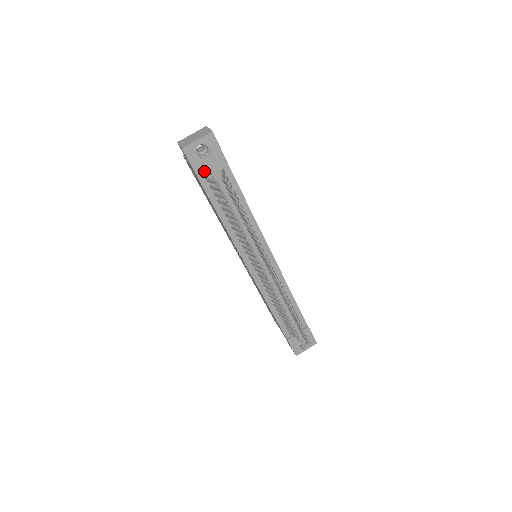
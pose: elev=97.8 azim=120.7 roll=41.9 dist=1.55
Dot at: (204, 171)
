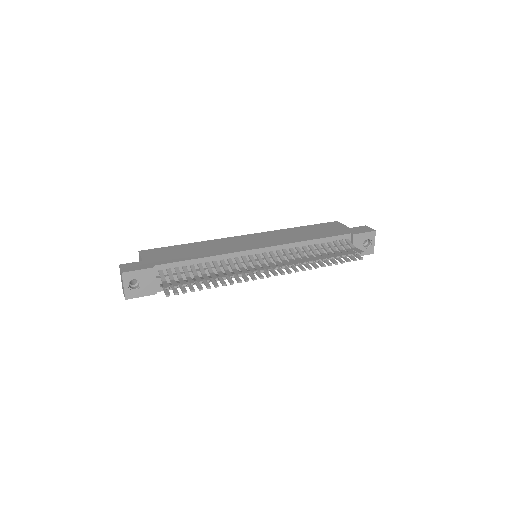
Dot at: (152, 288)
